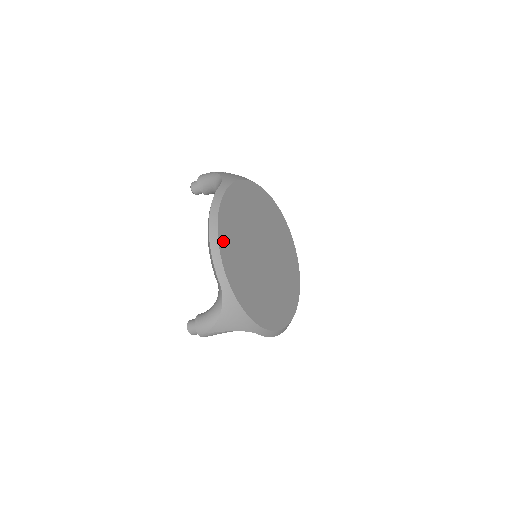
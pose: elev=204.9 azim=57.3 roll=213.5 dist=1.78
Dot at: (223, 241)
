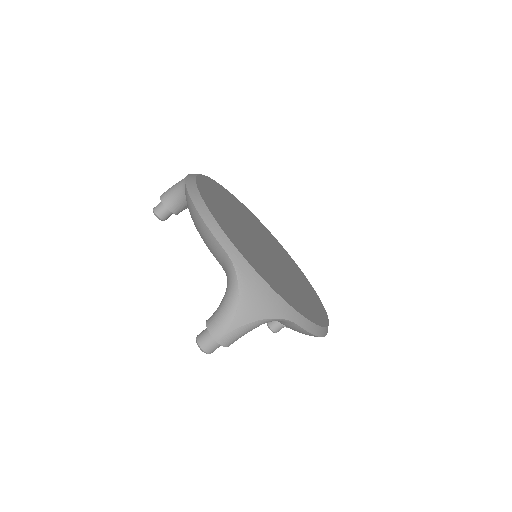
Dot at: (213, 211)
